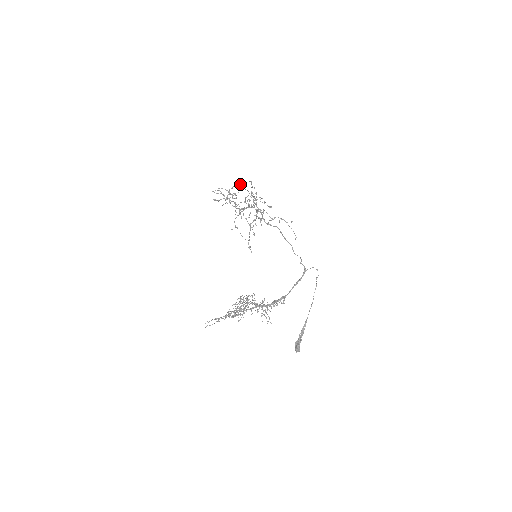
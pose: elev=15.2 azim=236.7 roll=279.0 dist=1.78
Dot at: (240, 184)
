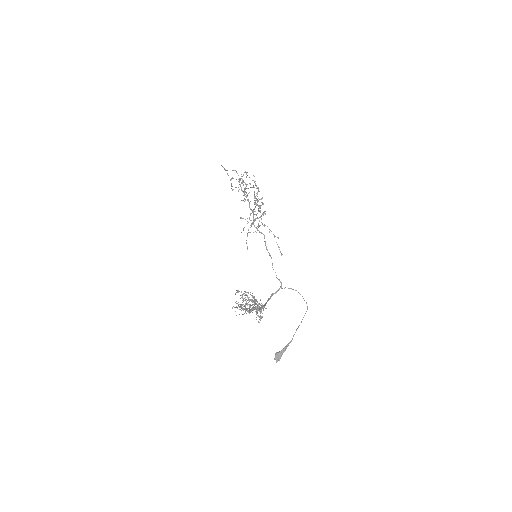
Dot at: occluded
